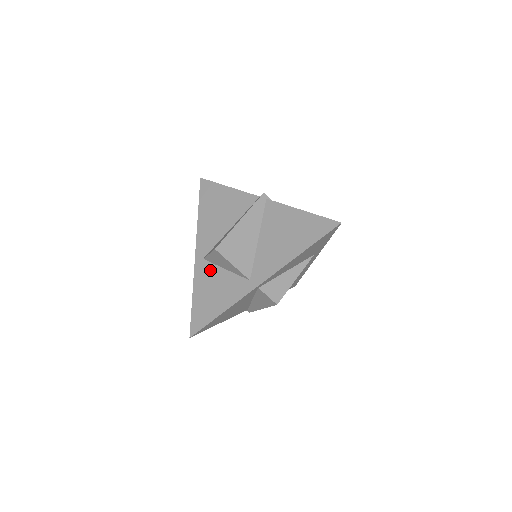
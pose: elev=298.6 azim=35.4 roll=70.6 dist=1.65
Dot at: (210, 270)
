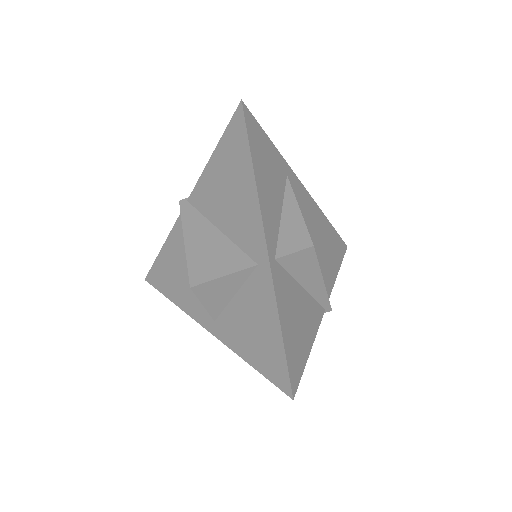
Dot at: (228, 318)
